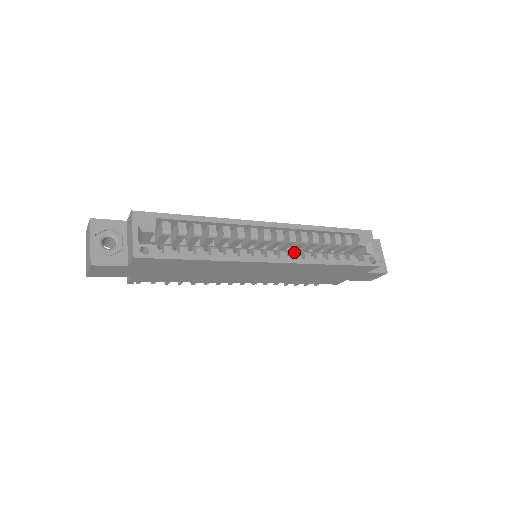
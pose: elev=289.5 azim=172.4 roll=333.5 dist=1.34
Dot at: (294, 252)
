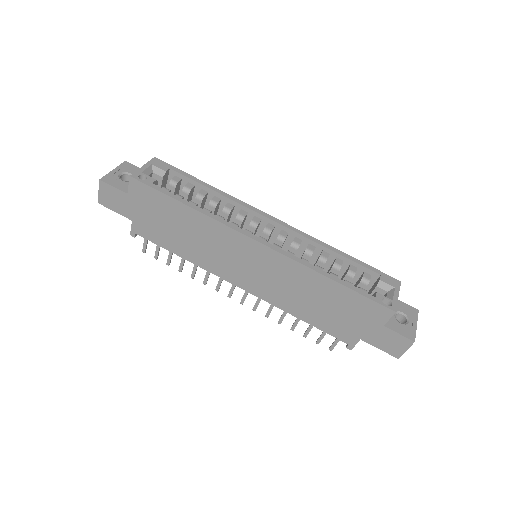
Dot at: occluded
